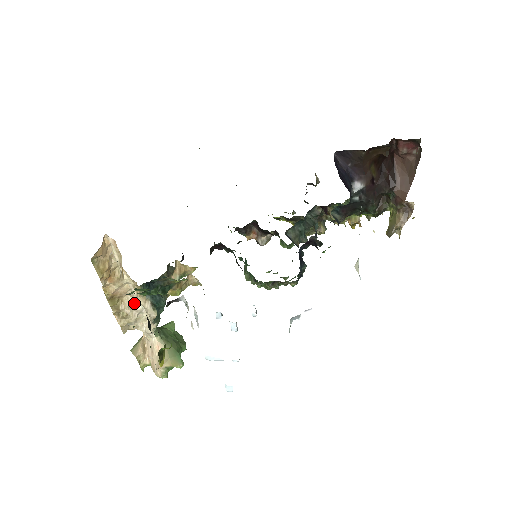
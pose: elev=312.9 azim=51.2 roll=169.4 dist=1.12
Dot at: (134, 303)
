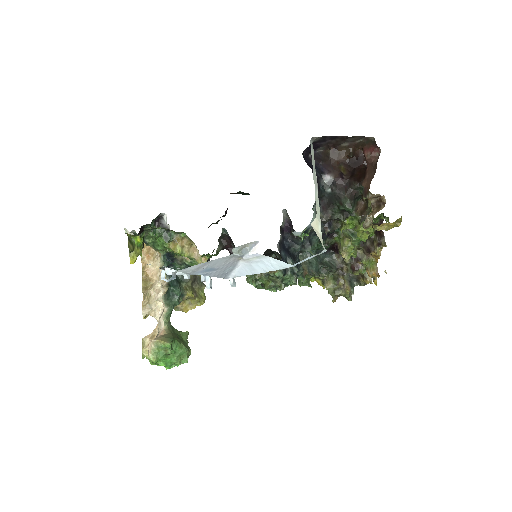
Dot at: (159, 289)
